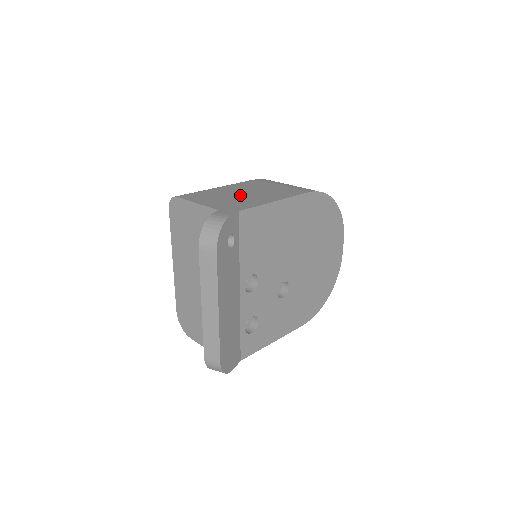
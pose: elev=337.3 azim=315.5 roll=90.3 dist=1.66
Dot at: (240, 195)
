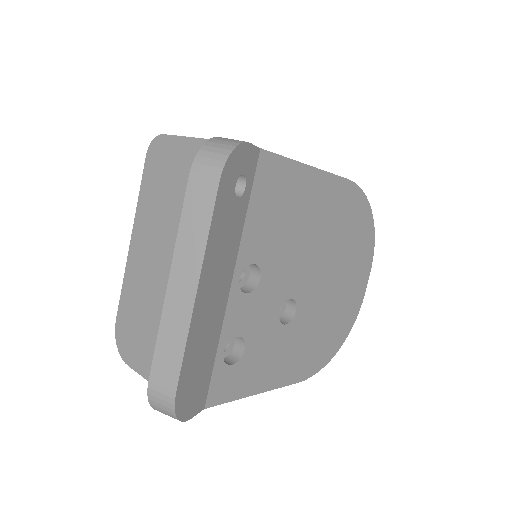
Dot at: occluded
